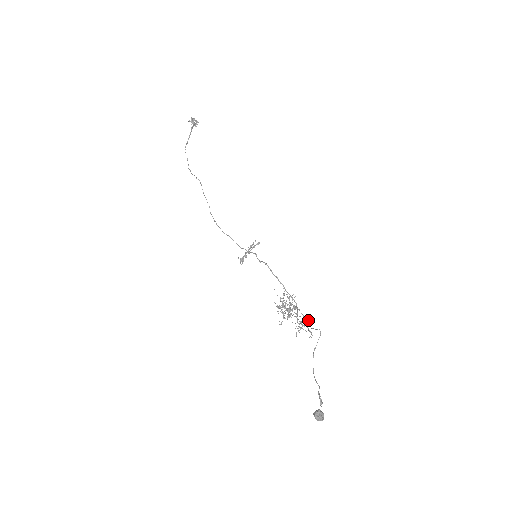
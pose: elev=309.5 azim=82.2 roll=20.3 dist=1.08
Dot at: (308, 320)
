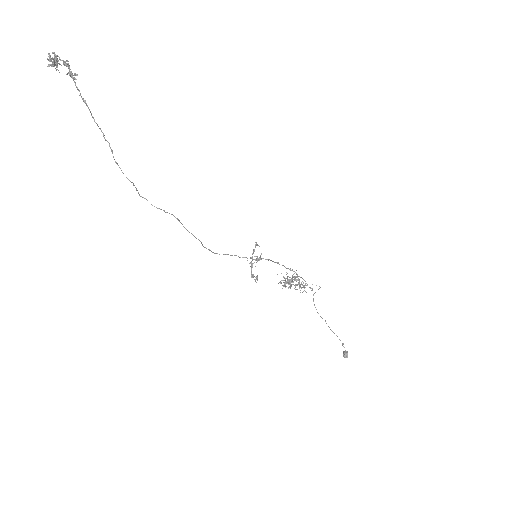
Dot at: occluded
